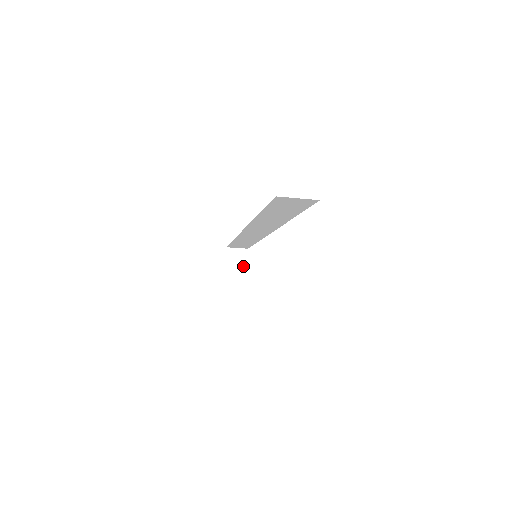
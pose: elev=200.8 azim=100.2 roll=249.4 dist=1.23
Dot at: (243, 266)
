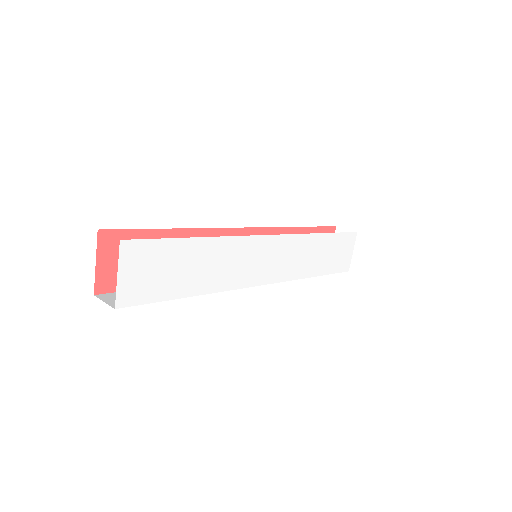
Dot at: occluded
